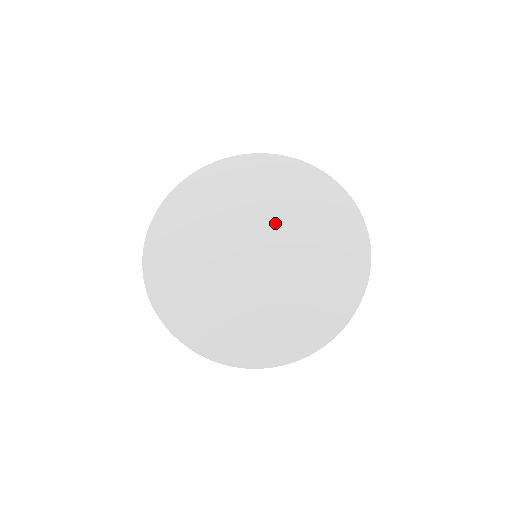
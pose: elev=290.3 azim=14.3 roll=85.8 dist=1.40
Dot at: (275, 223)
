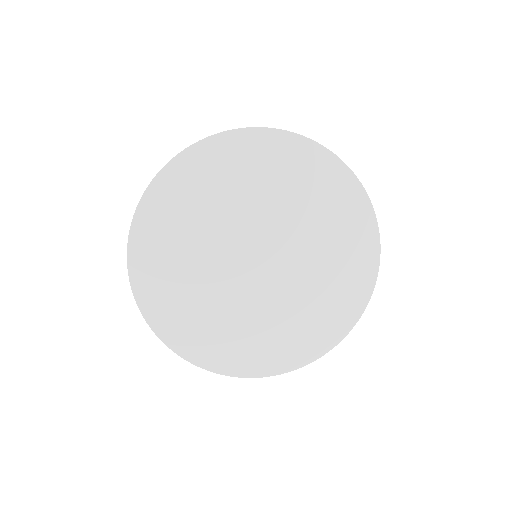
Dot at: (296, 249)
